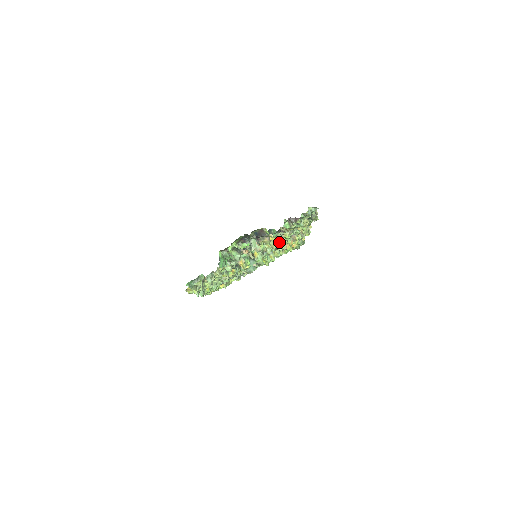
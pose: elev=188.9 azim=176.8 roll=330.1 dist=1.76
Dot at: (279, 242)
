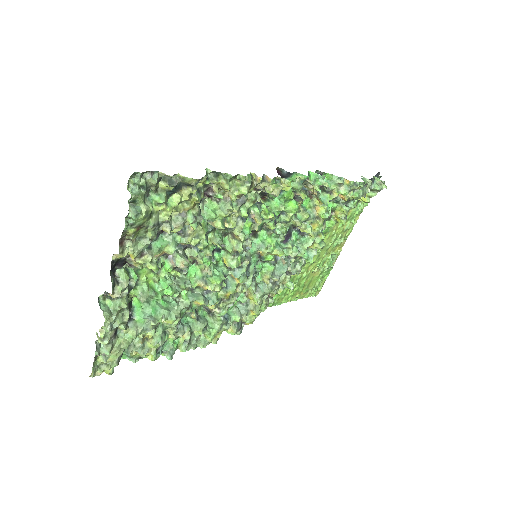
Dot at: (239, 229)
